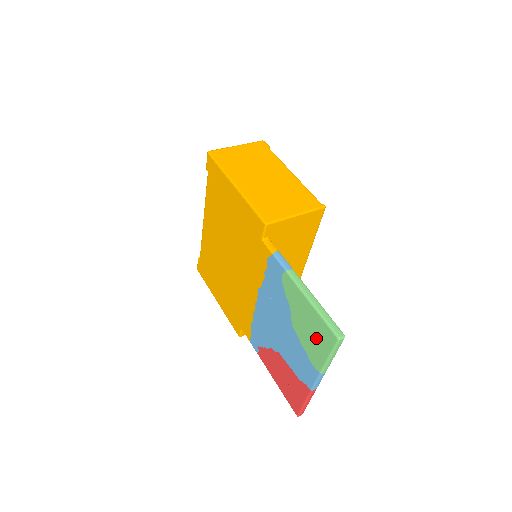
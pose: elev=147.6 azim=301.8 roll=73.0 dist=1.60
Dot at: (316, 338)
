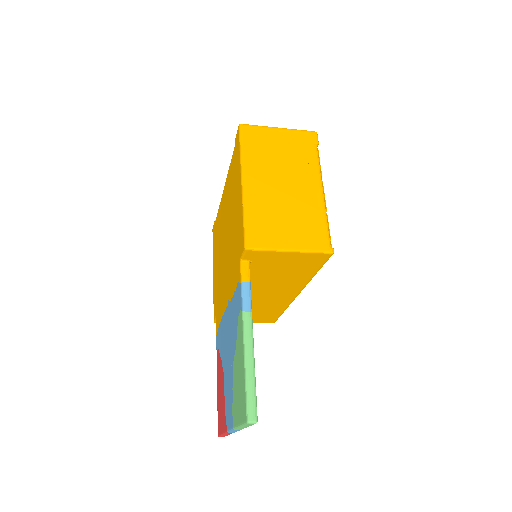
Dot at: (239, 398)
